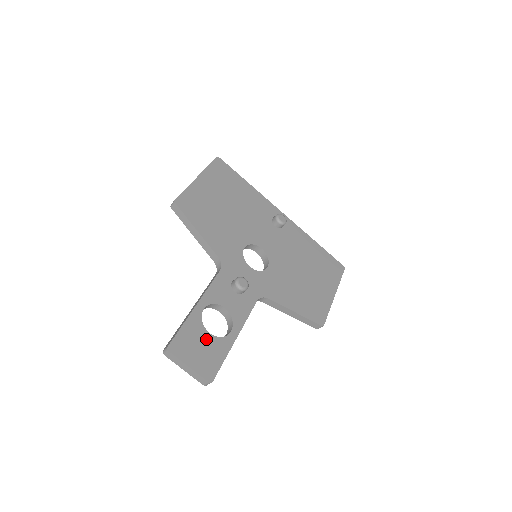
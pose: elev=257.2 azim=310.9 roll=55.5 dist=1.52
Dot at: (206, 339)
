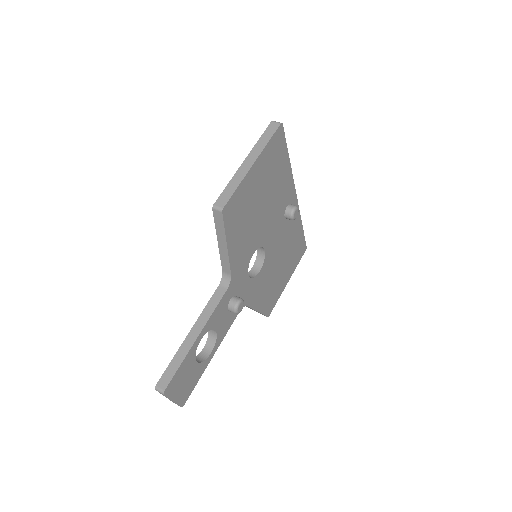
Dot at: (193, 369)
